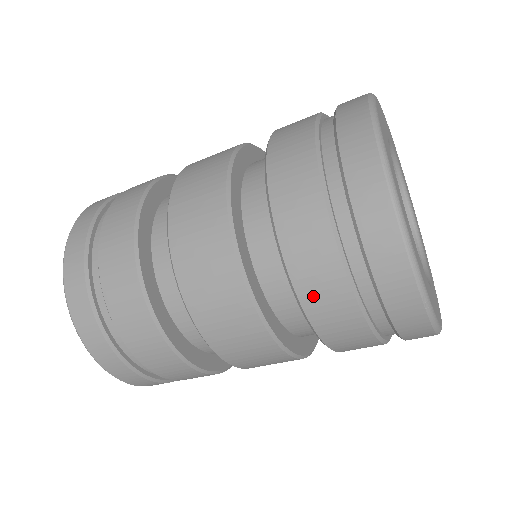
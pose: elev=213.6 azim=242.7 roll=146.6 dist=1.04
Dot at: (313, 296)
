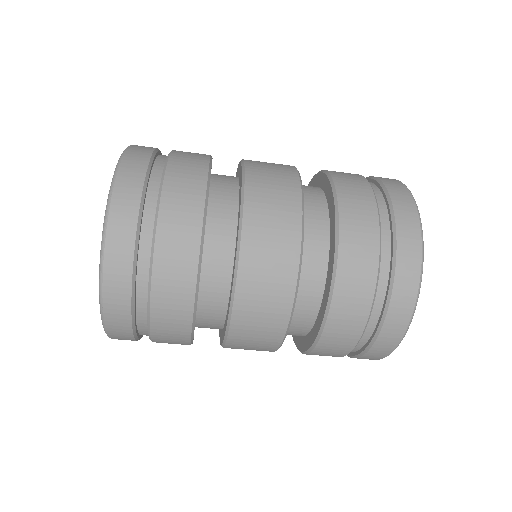
Dot at: (331, 338)
